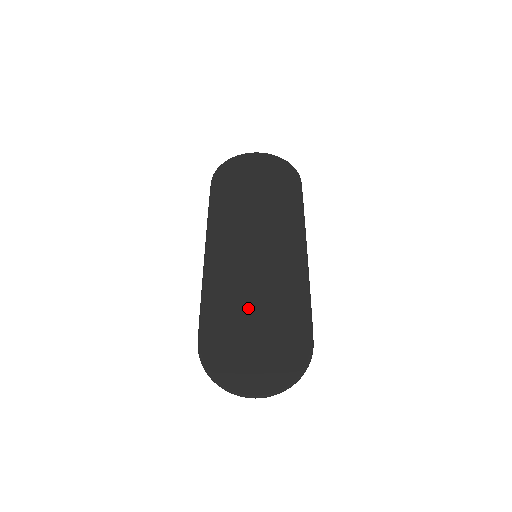
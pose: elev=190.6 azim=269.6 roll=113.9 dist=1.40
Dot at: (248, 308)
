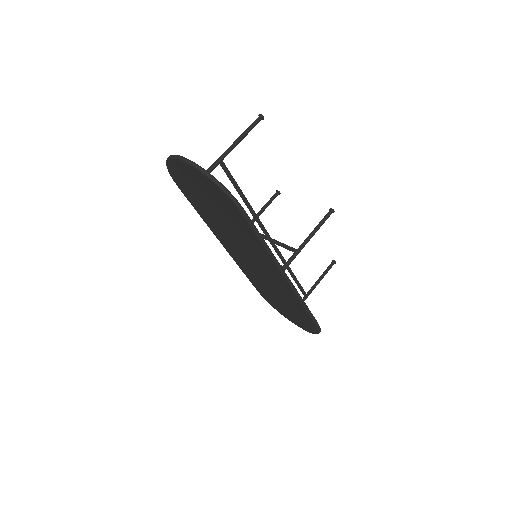
Dot at: (270, 291)
